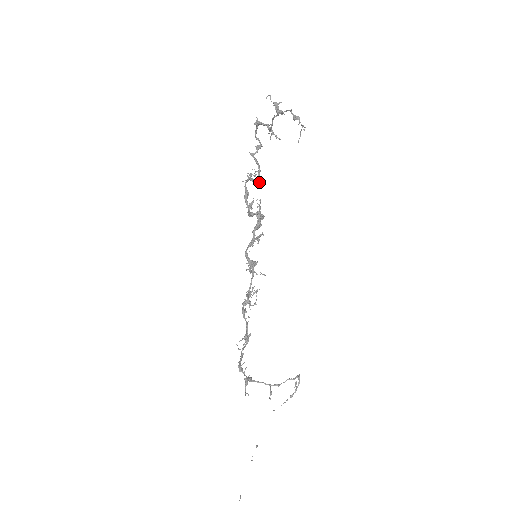
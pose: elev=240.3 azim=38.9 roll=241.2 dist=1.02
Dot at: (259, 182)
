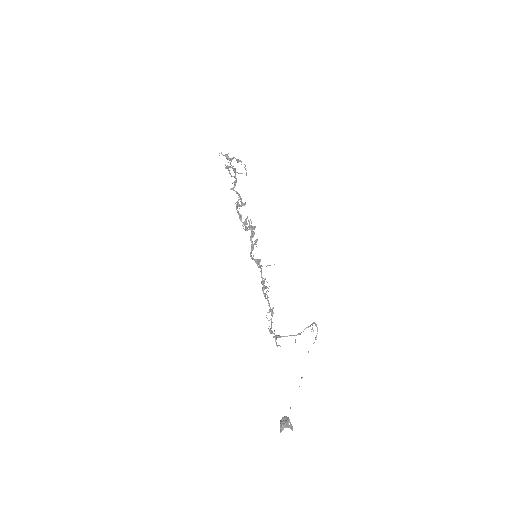
Dot at: occluded
